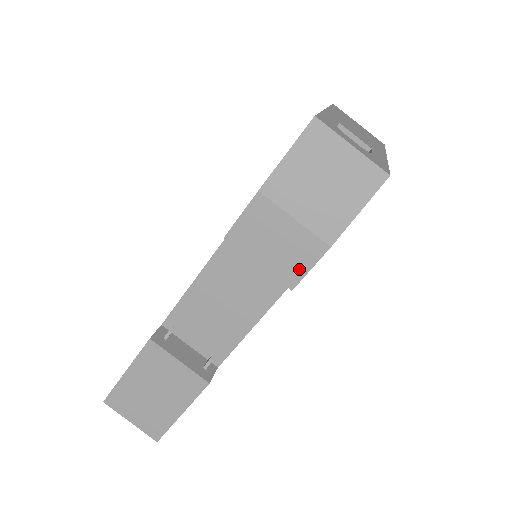
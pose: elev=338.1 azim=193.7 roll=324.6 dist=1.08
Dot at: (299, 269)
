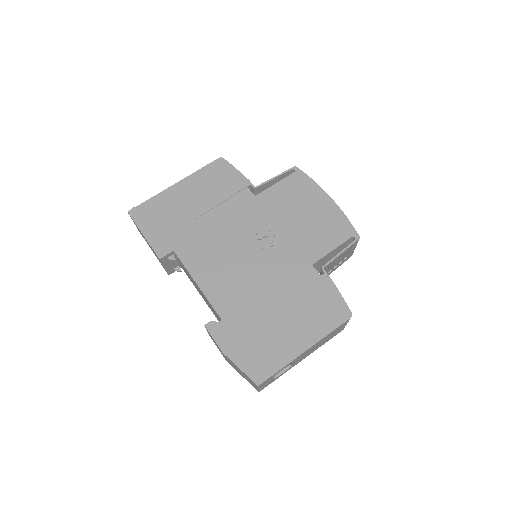
Dot at: occluded
